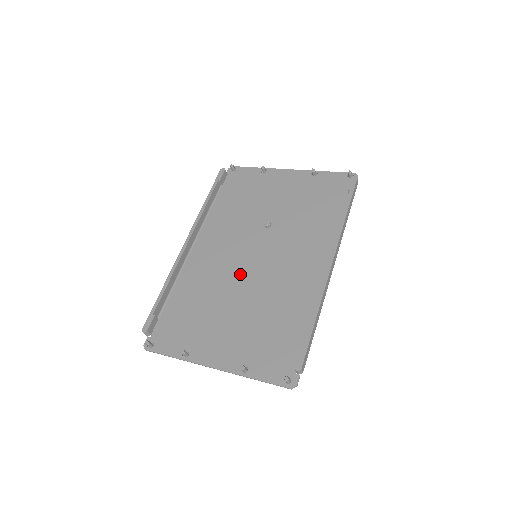
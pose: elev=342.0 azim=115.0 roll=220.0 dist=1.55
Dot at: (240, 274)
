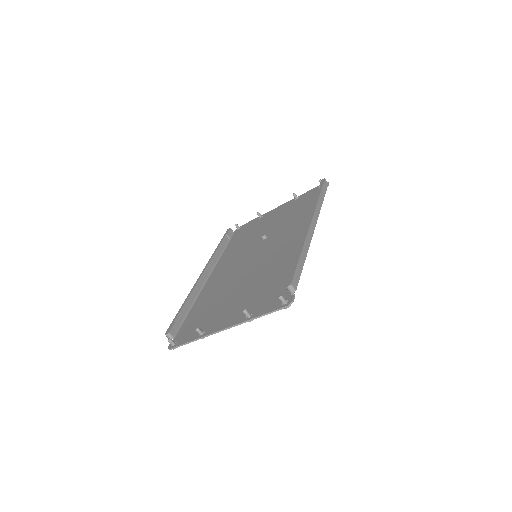
Dot at: (244, 271)
